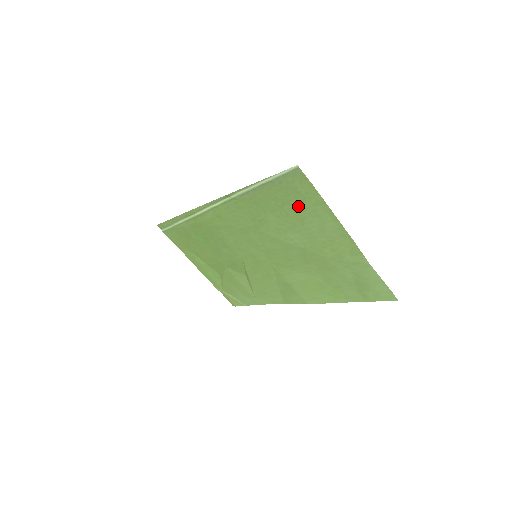
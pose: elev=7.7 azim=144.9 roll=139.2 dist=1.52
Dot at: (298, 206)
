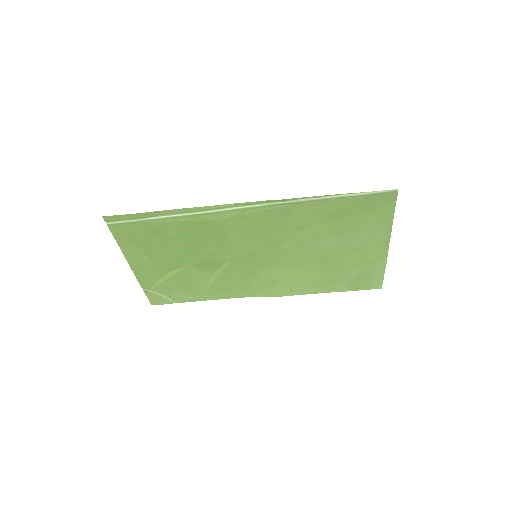
Dot at: (362, 218)
